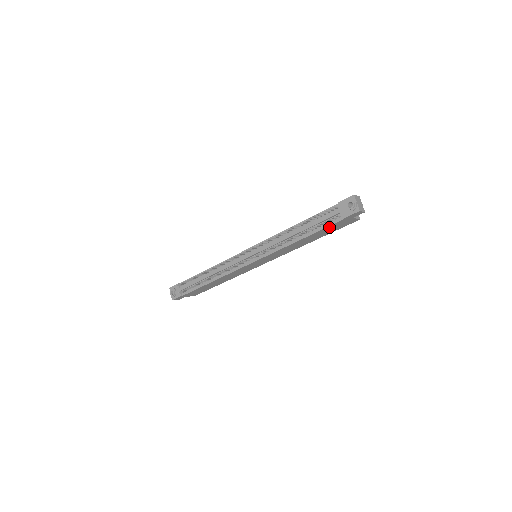
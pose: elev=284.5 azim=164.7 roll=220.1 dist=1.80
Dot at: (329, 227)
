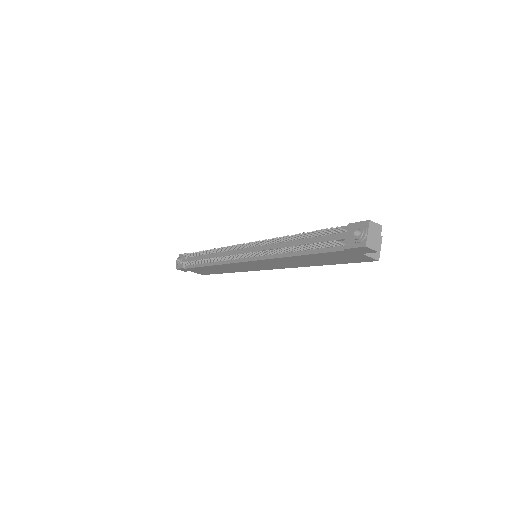
Dot at: (329, 254)
